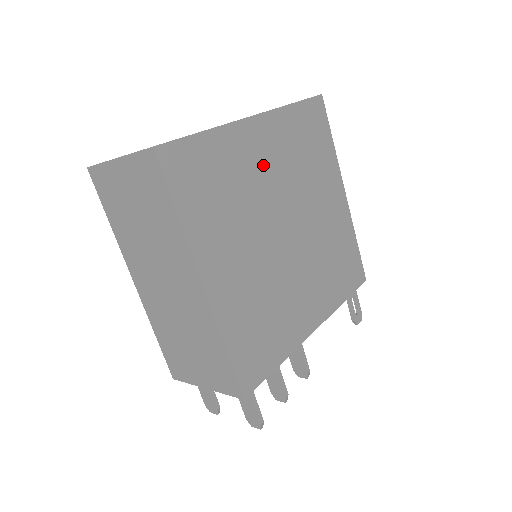
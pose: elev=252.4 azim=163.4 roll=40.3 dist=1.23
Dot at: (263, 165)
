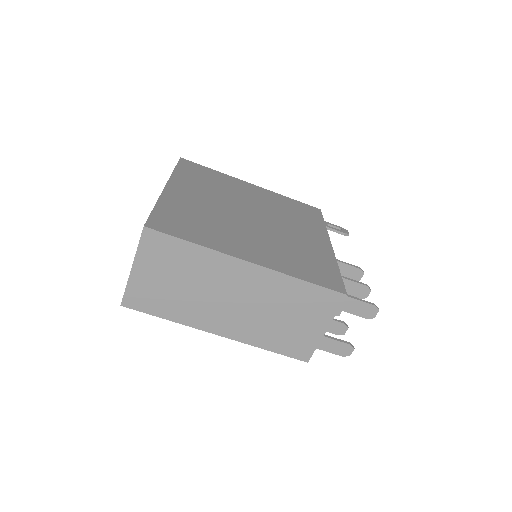
Dot at: (199, 200)
